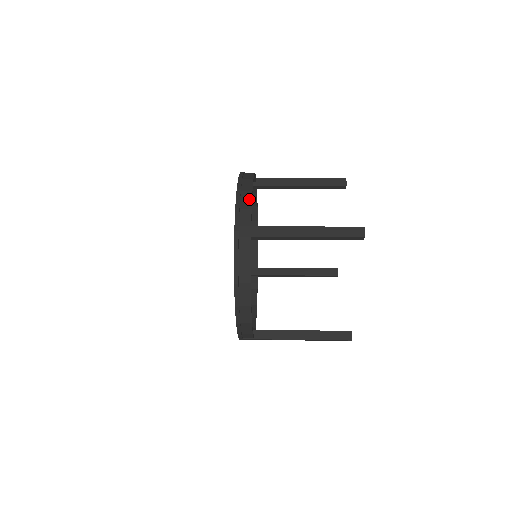
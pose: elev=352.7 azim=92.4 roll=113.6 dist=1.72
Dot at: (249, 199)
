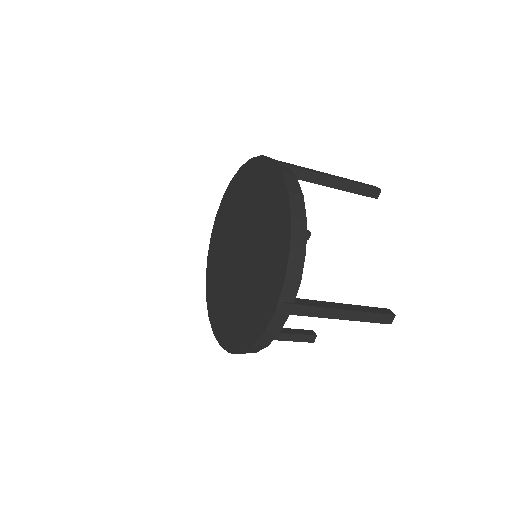
Dot at: occluded
